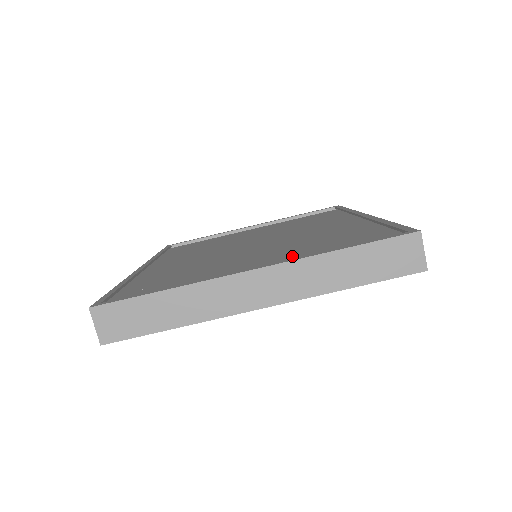
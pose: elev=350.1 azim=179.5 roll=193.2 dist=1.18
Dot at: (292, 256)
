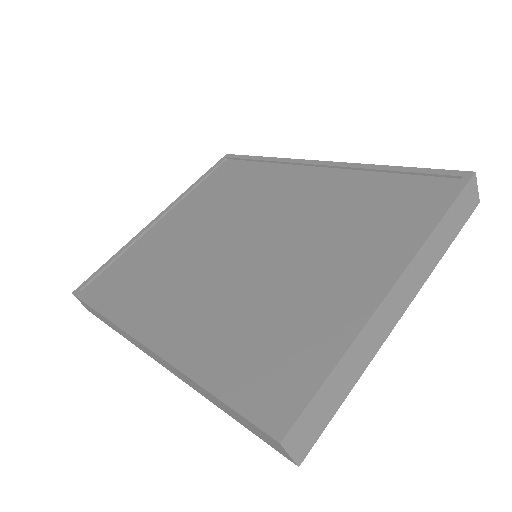
Dot at: (371, 246)
